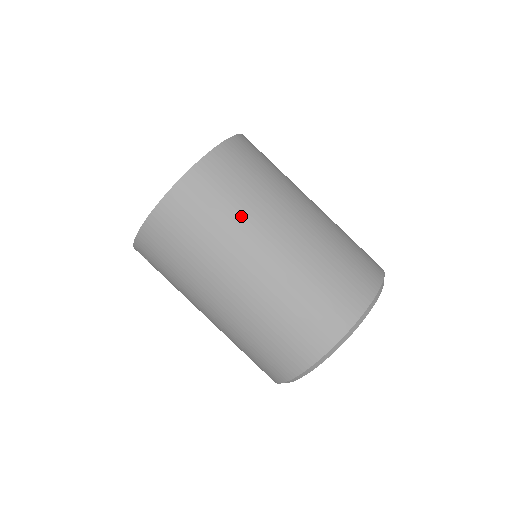
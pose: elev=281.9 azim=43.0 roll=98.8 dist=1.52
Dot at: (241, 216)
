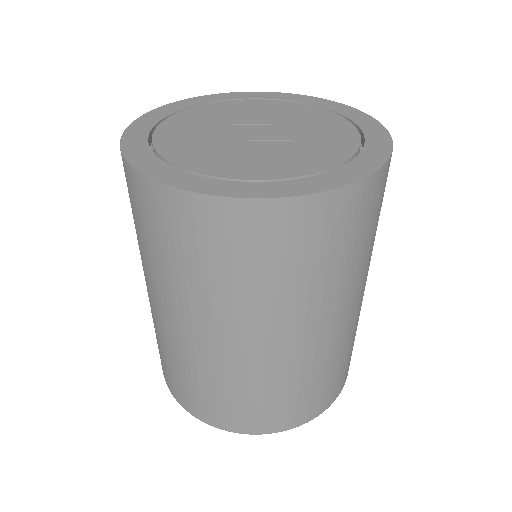
Dot at: (262, 295)
